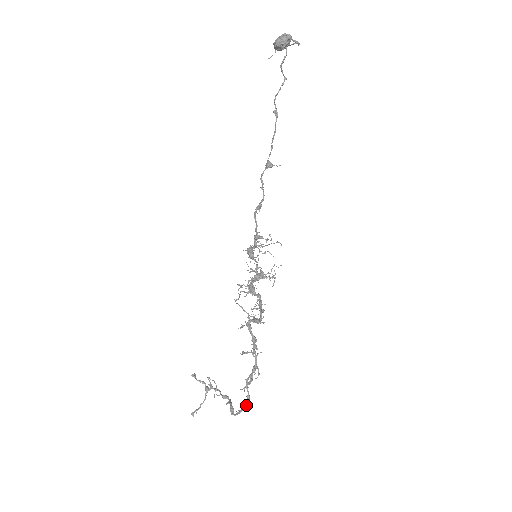
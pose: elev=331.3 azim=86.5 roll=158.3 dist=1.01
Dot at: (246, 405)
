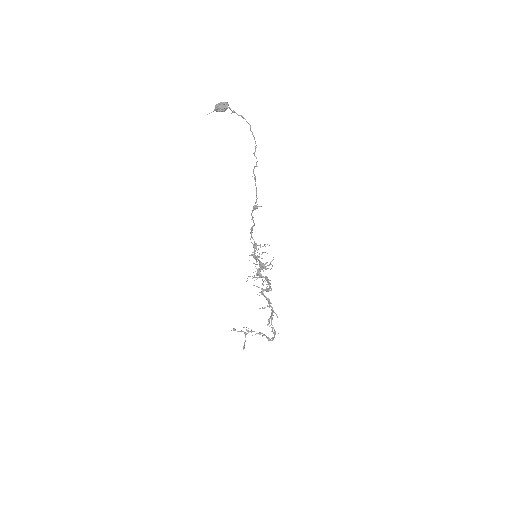
Dot at: (274, 333)
